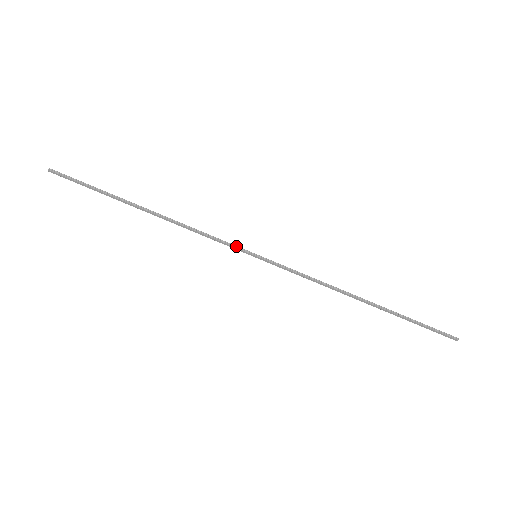
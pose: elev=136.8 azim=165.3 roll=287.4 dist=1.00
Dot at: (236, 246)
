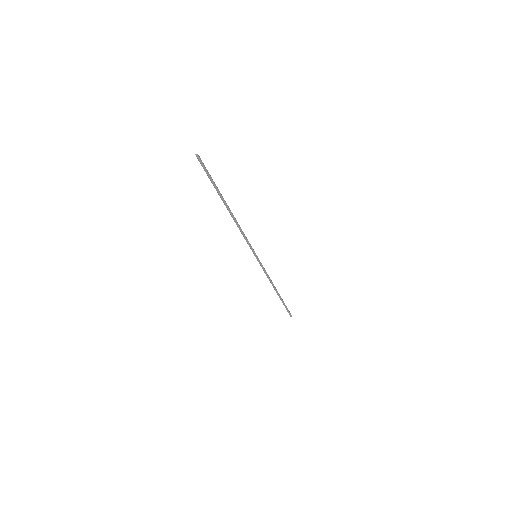
Dot at: (252, 248)
